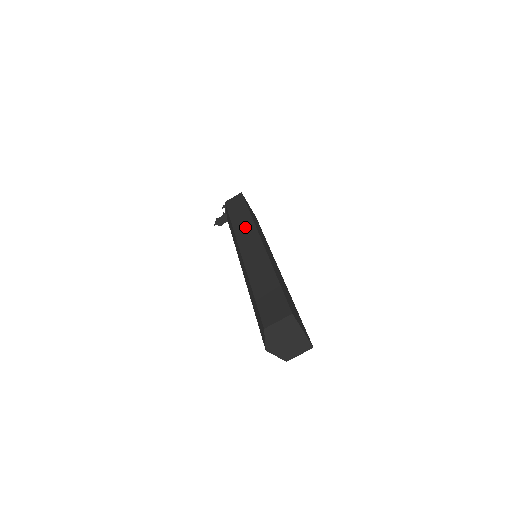
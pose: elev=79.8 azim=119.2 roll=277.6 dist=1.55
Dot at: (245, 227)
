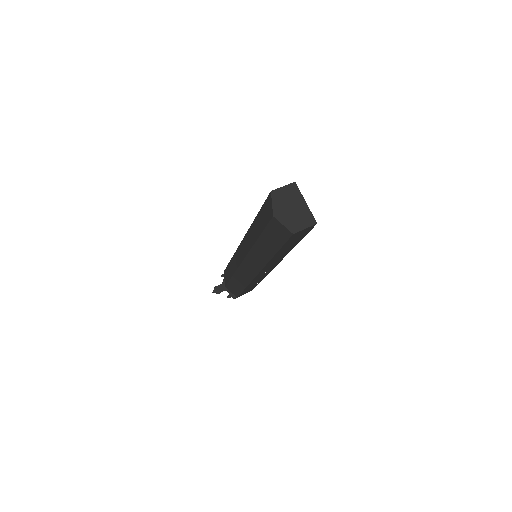
Dot at: occluded
